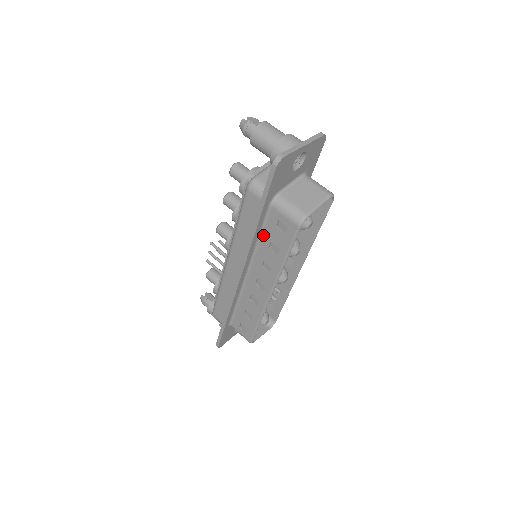
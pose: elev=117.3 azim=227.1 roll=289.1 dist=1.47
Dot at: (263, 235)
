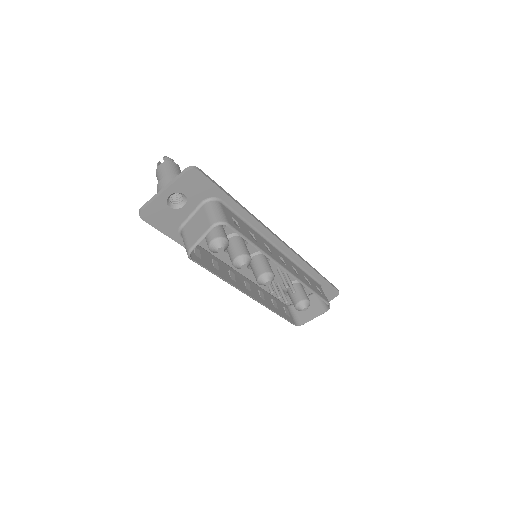
Dot at: (207, 254)
